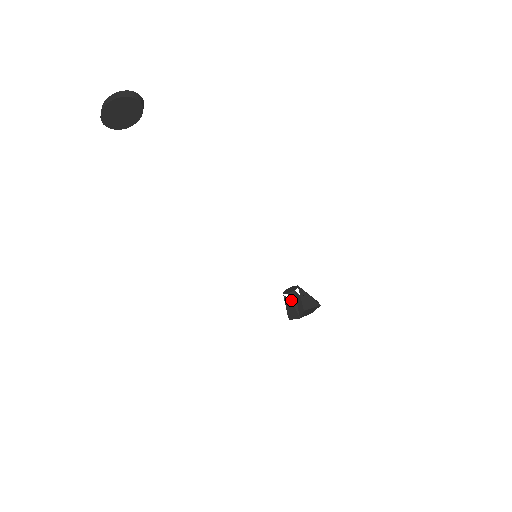
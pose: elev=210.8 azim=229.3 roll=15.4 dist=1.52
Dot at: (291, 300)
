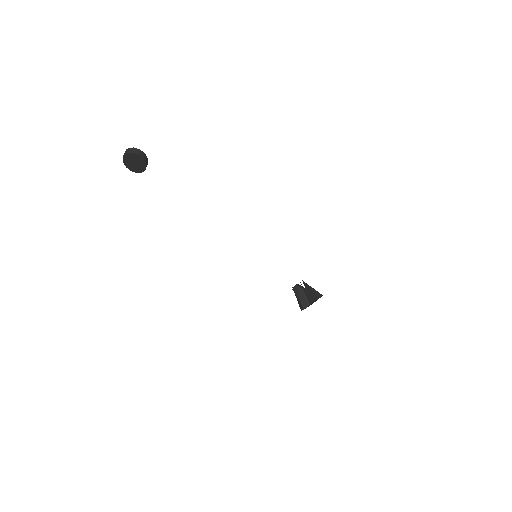
Dot at: (295, 293)
